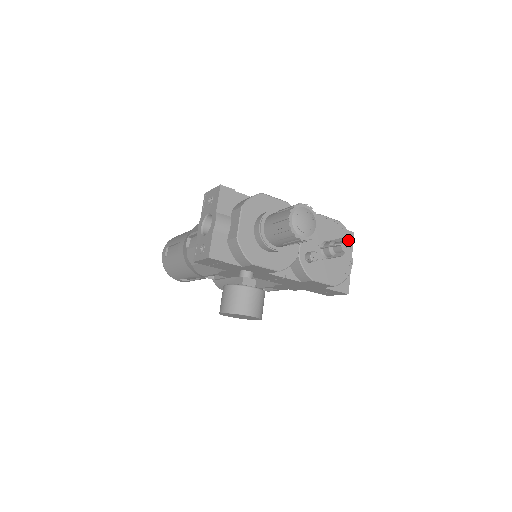
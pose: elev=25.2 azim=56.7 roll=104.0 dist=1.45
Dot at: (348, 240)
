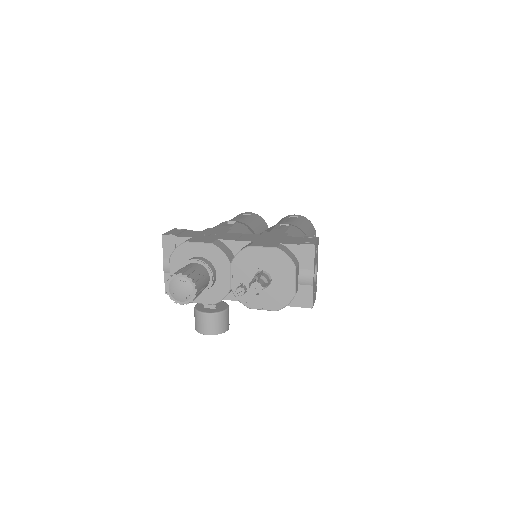
Dot at: (288, 265)
